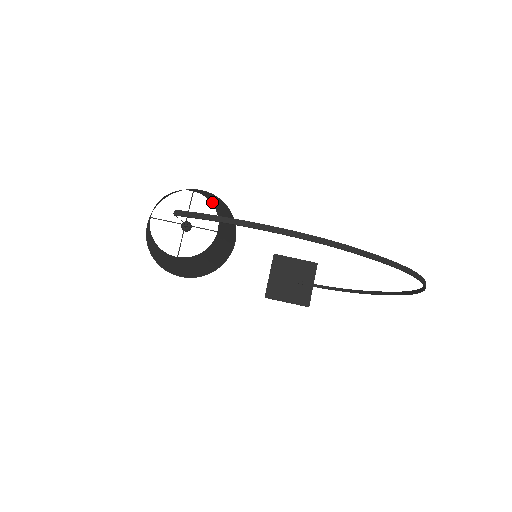
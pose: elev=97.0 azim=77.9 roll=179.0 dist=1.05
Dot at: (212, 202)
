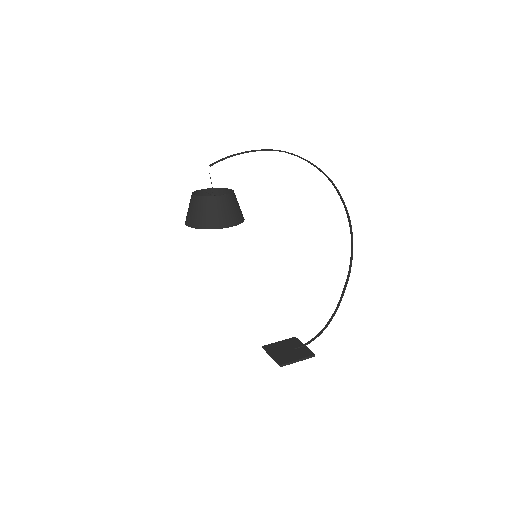
Dot at: (219, 190)
